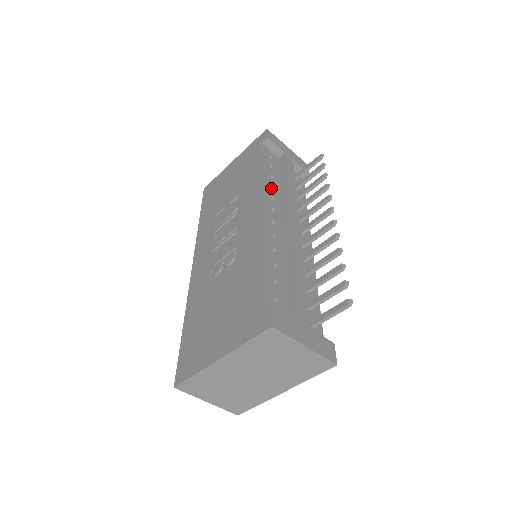
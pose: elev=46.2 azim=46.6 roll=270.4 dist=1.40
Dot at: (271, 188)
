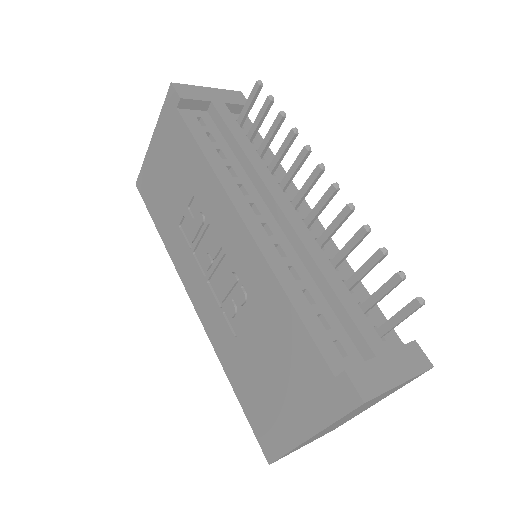
Dot at: (228, 169)
